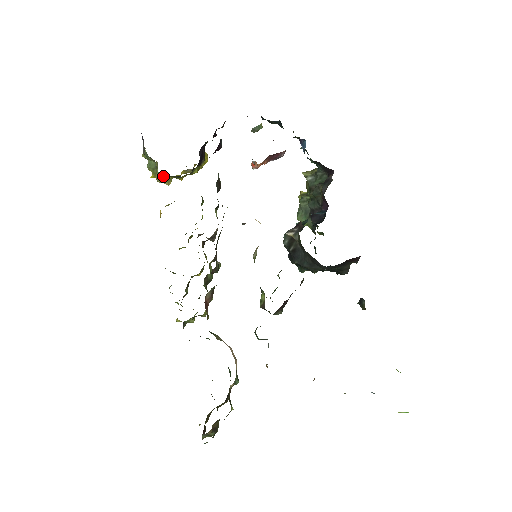
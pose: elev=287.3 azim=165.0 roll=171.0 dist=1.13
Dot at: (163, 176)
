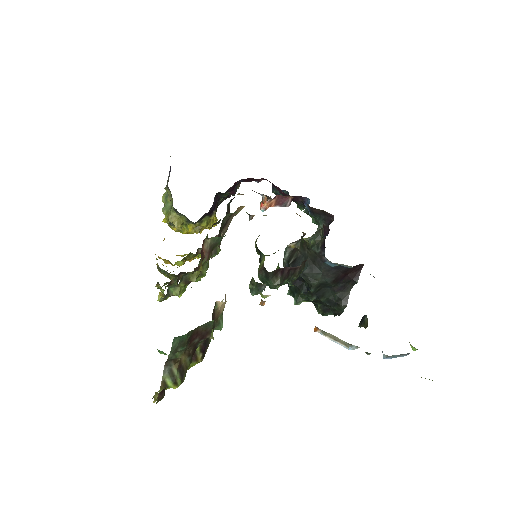
Dot at: (175, 215)
